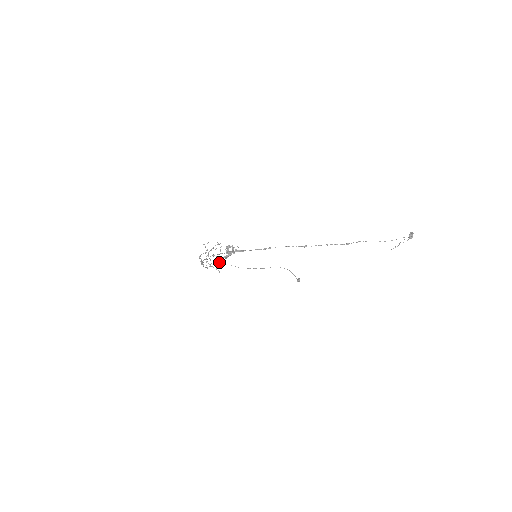
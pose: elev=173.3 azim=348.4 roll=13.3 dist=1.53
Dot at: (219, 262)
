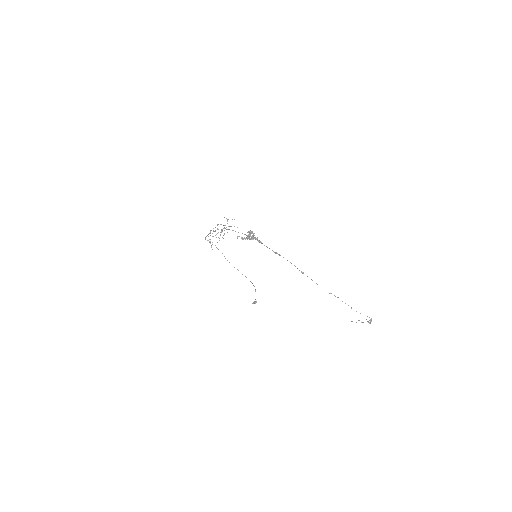
Dot at: (217, 242)
